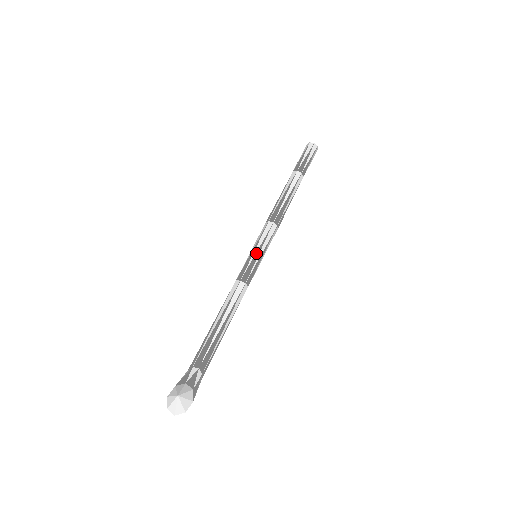
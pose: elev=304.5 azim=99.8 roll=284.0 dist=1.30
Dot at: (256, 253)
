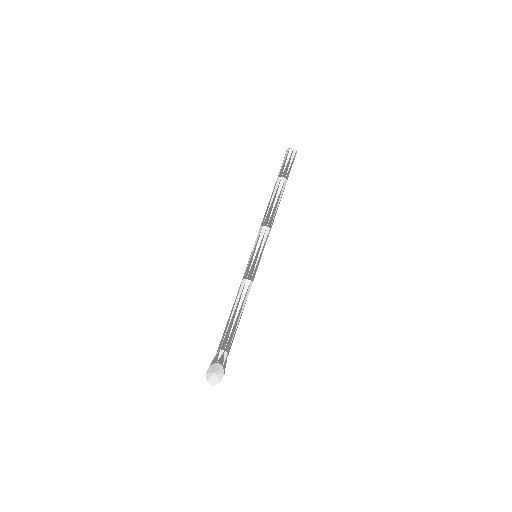
Dot at: (256, 255)
